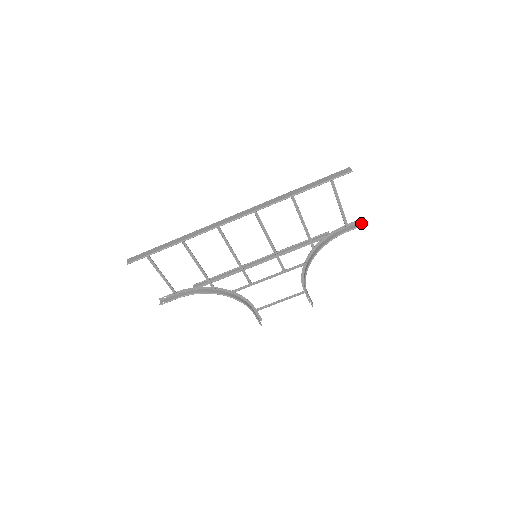
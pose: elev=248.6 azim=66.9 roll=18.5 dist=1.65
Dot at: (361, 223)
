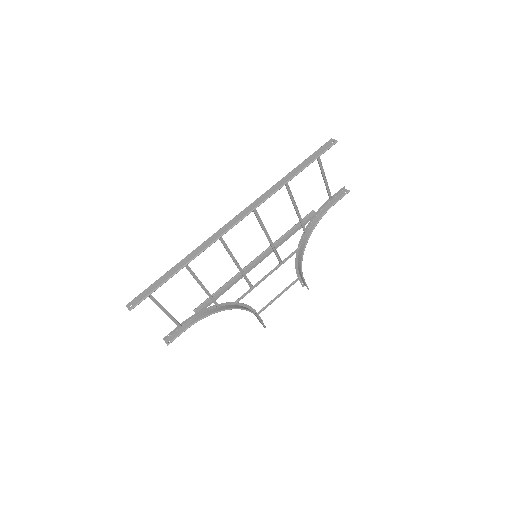
Dot at: (343, 192)
